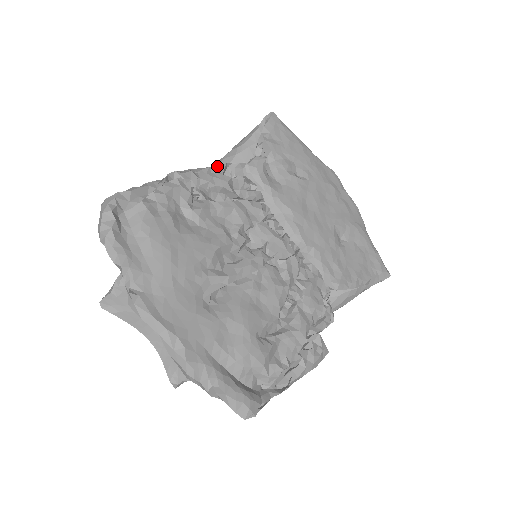
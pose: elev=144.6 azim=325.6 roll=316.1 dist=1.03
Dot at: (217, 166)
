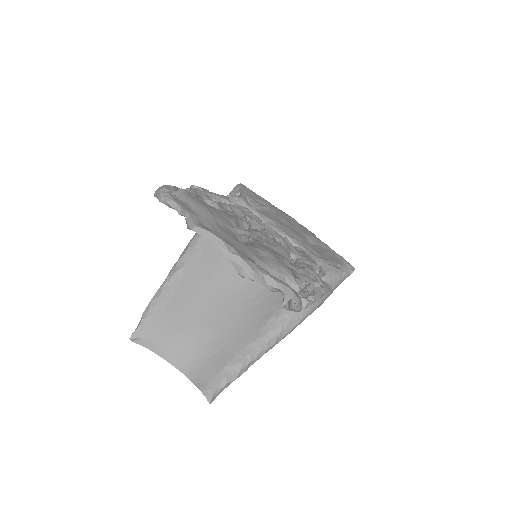
Dot at: occluded
